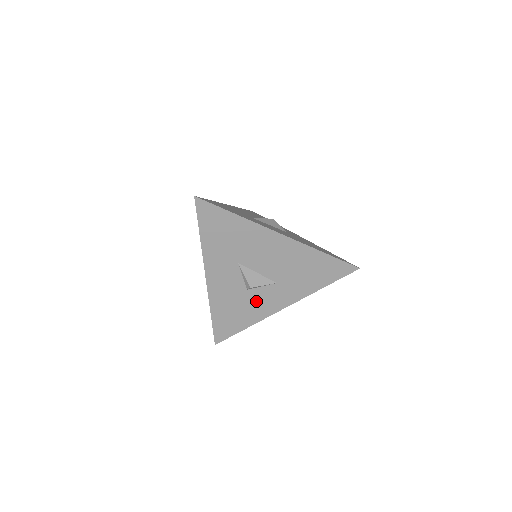
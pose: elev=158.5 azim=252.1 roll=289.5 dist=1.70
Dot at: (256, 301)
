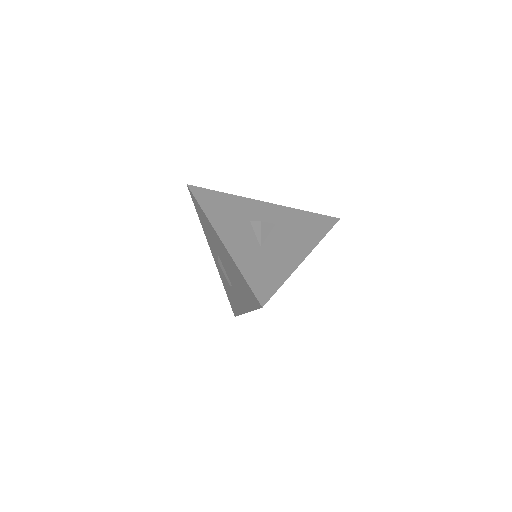
Dot at: occluded
